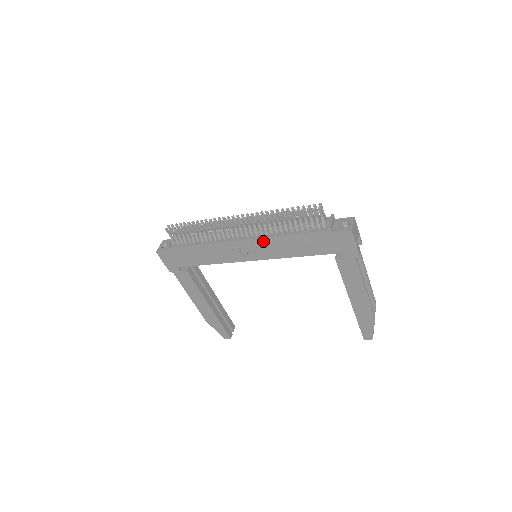
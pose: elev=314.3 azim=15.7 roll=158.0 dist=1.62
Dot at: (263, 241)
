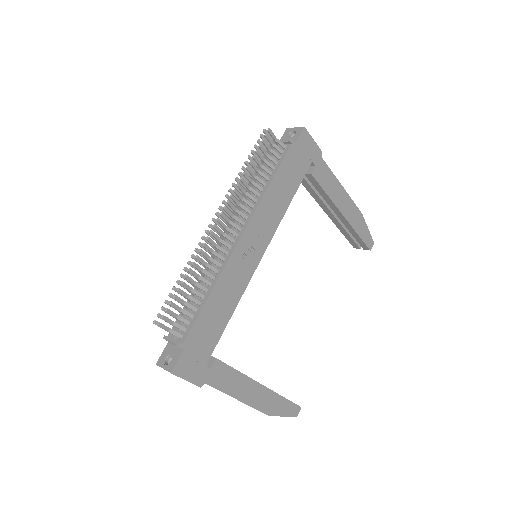
Dot at: (257, 216)
